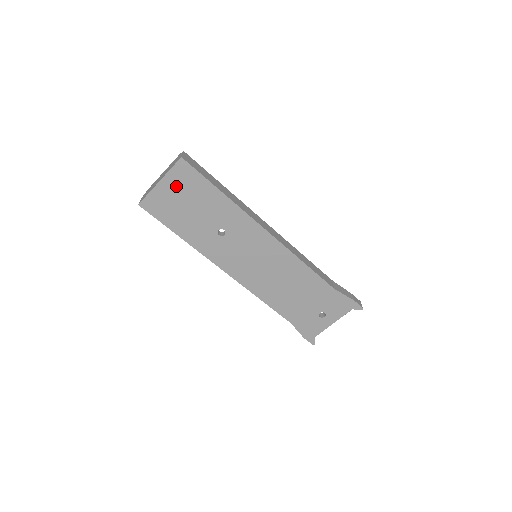
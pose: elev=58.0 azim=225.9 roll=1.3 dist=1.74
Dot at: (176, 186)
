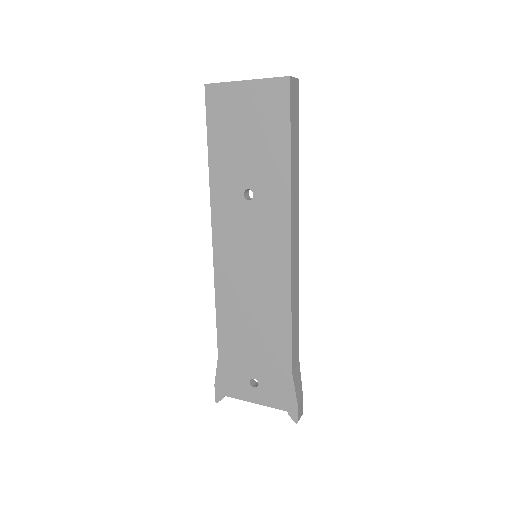
Dot at: (256, 101)
